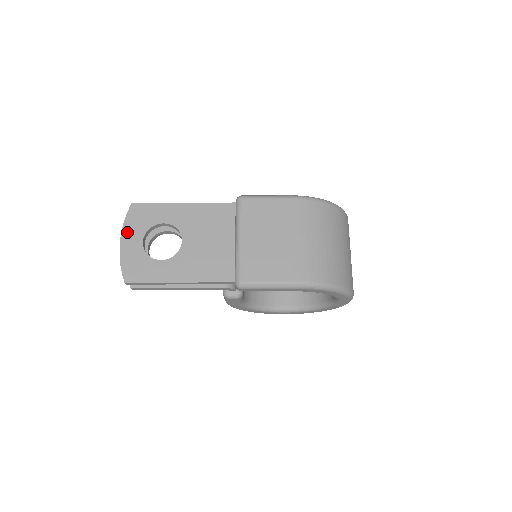
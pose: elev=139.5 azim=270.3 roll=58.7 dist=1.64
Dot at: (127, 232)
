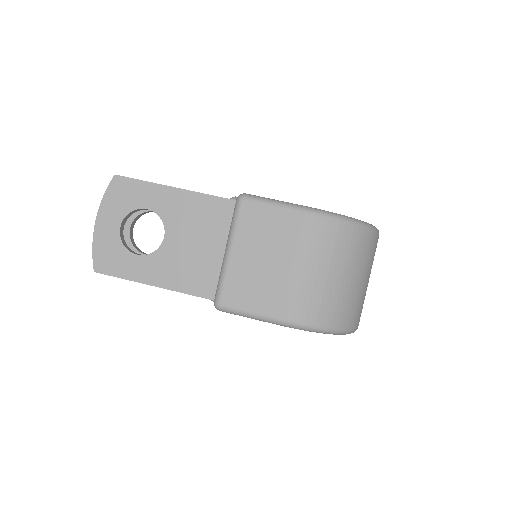
Dot at: (104, 211)
